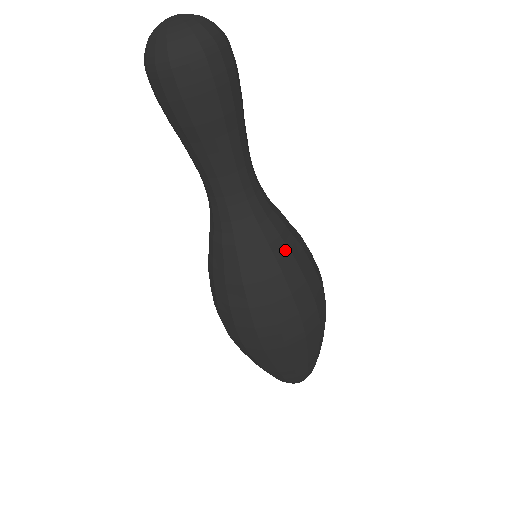
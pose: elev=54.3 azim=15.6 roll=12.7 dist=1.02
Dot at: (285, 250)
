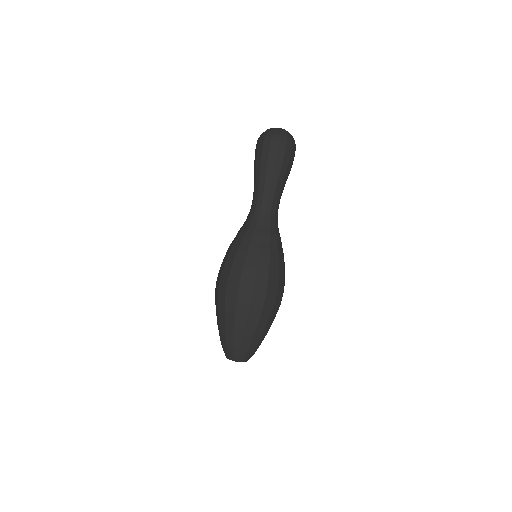
Dot at: (281, 250)
